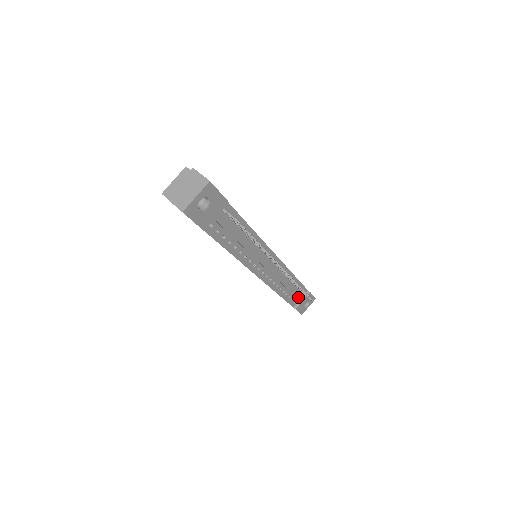
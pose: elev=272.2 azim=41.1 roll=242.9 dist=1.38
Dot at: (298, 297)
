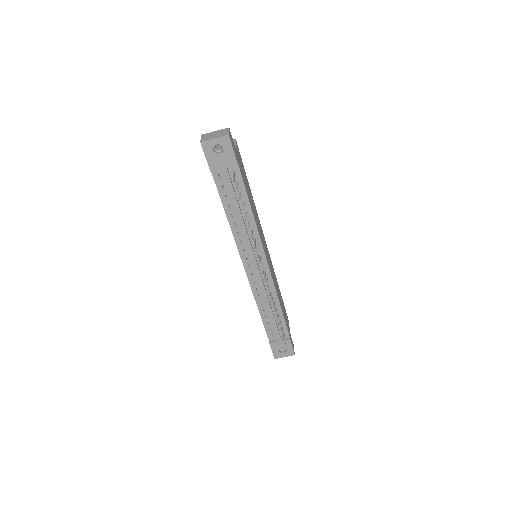
Dot at: (276, 331)
